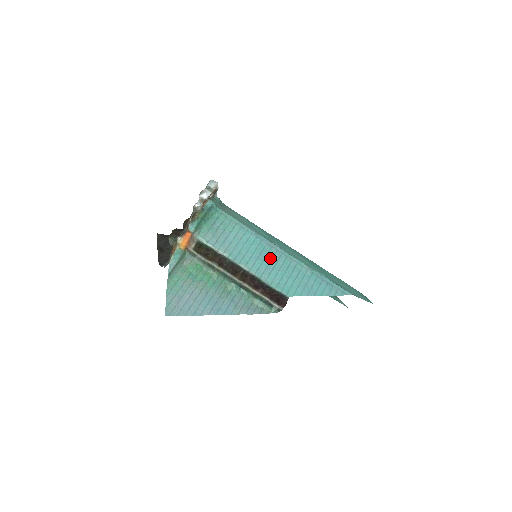
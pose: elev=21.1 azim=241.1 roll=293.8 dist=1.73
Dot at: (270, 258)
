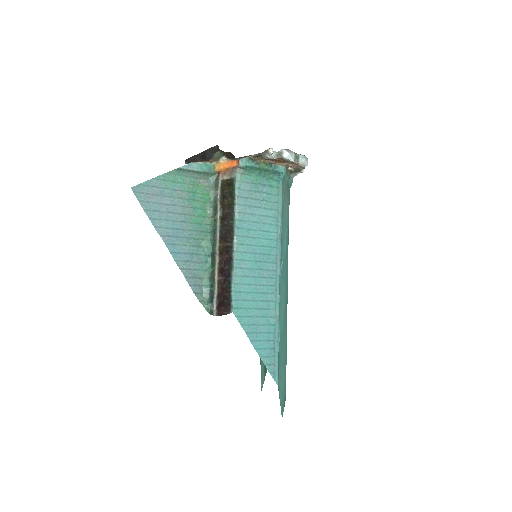
Dot at: (263, 267)
